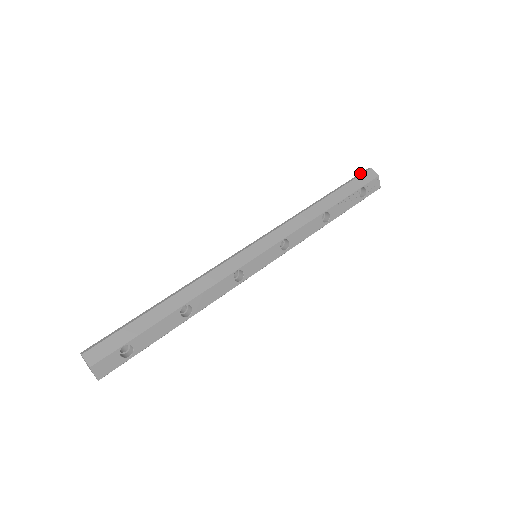
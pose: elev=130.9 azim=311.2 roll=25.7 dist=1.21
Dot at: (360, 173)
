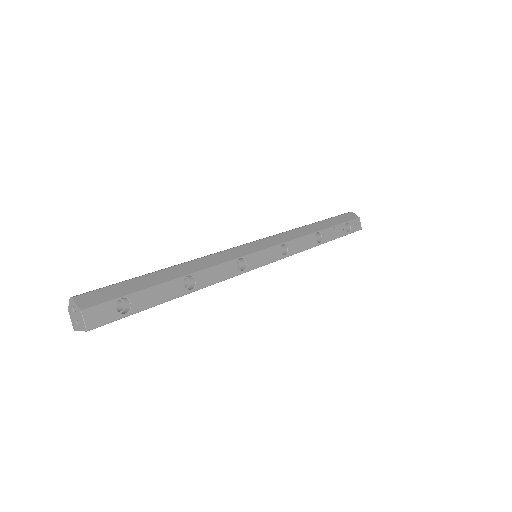
Dot at: (343, 214)
